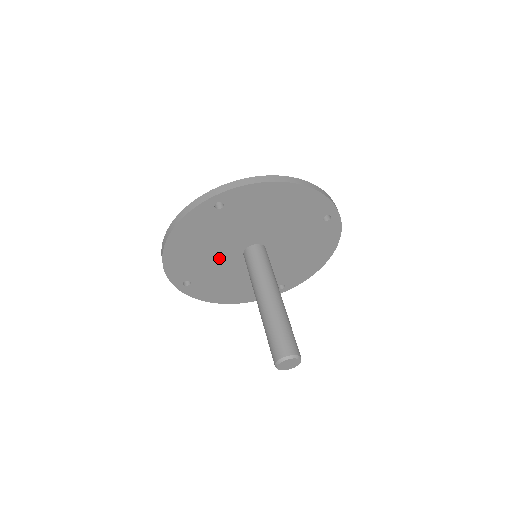
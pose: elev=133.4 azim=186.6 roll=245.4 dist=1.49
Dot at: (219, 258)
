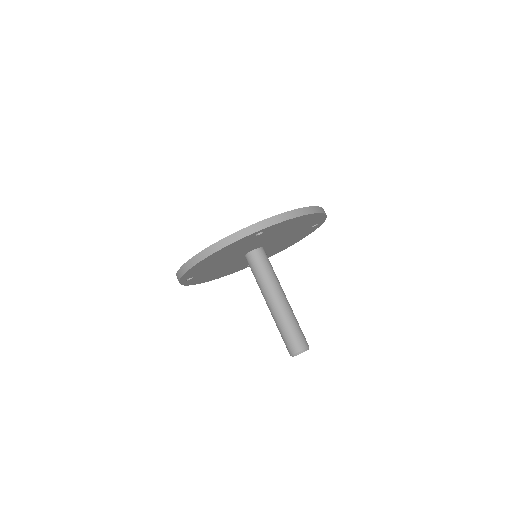
Dot at: (227, 260)
